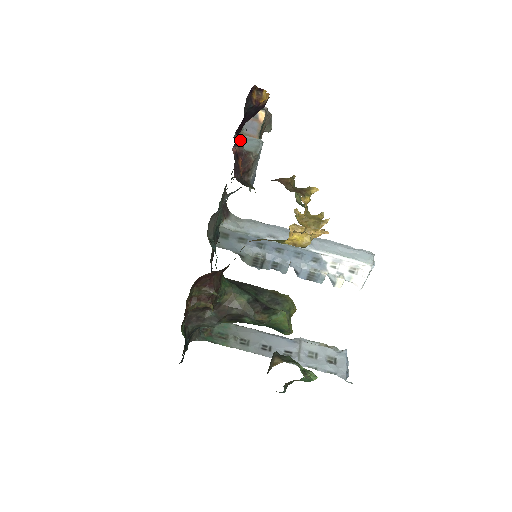
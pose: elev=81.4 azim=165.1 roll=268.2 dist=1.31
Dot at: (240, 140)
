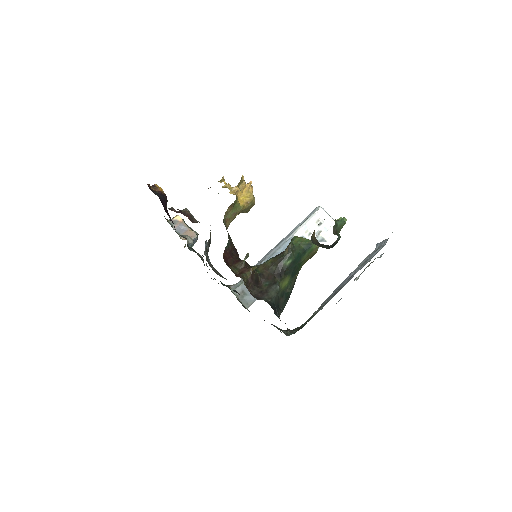
Dot at: (170, 208)
